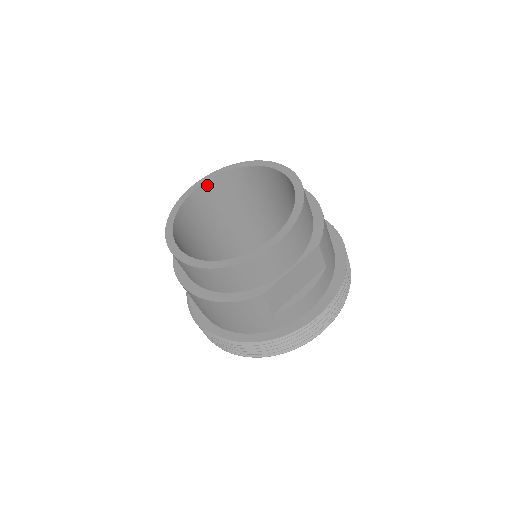
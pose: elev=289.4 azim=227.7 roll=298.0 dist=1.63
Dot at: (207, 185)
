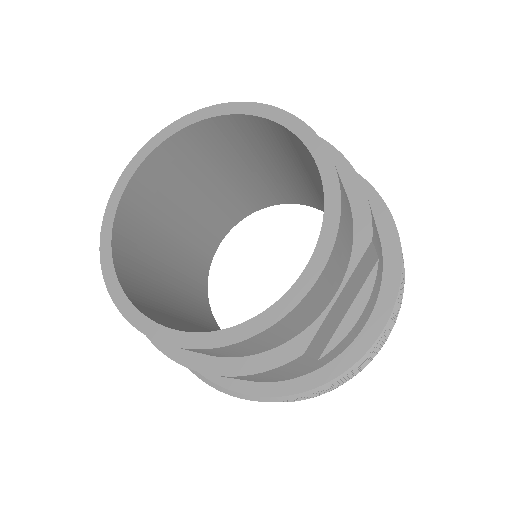
Dot at: (146, 166)
